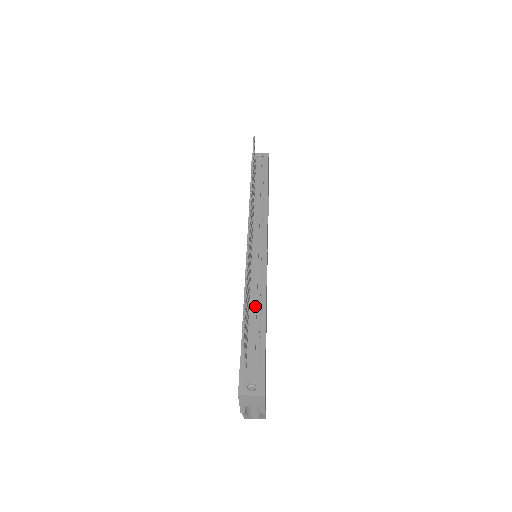
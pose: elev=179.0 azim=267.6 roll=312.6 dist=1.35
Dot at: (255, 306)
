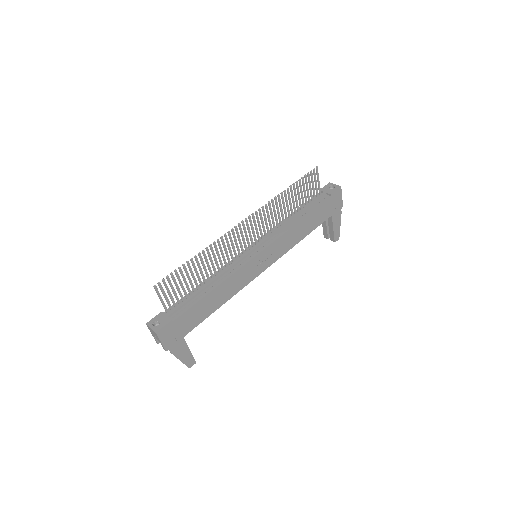
Dot at: (209, 282)
